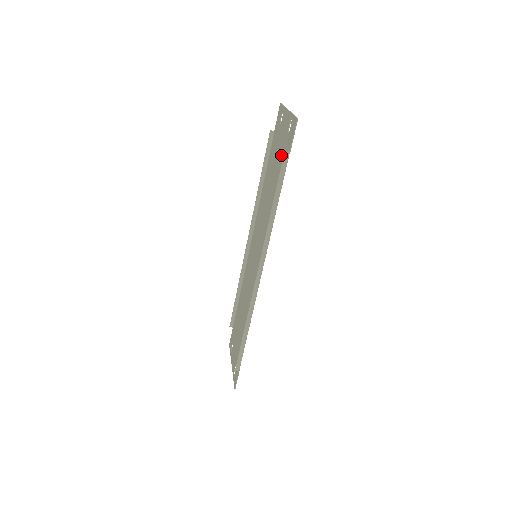
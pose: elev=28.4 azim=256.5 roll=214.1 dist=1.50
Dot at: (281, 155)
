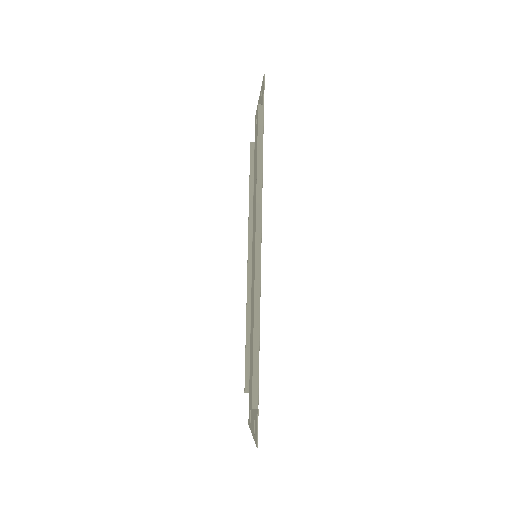
Dot at: occluded
